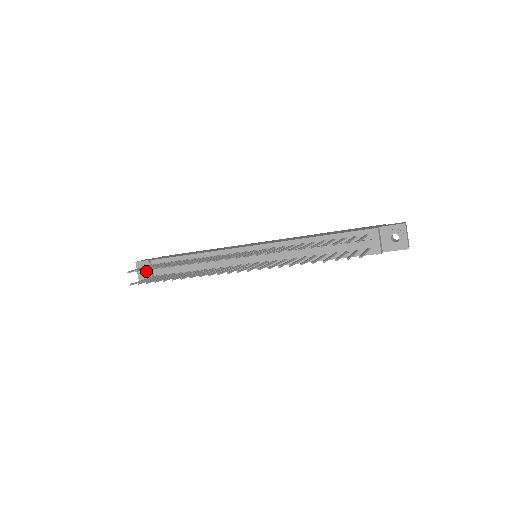
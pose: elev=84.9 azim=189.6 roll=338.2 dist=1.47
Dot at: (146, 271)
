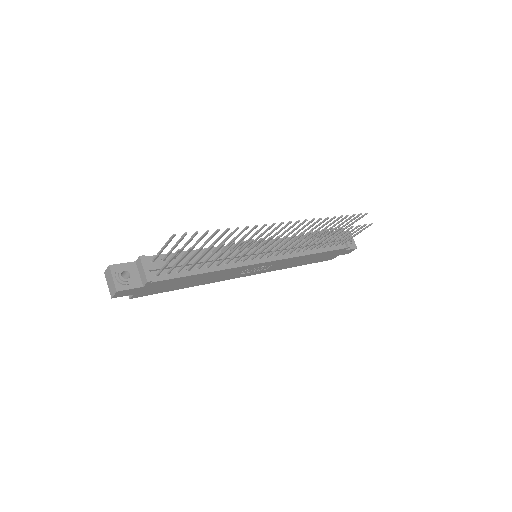
Dot at: (132, 274)
